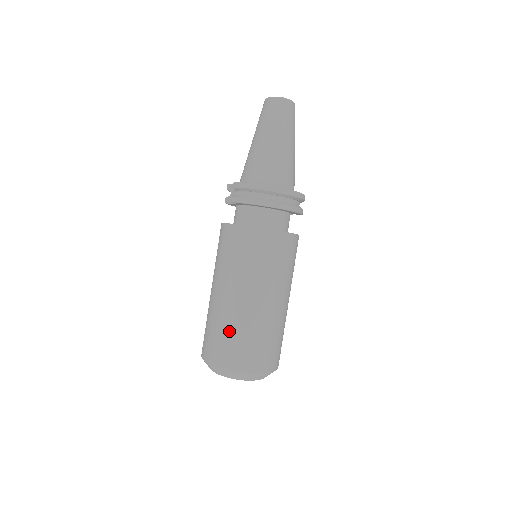
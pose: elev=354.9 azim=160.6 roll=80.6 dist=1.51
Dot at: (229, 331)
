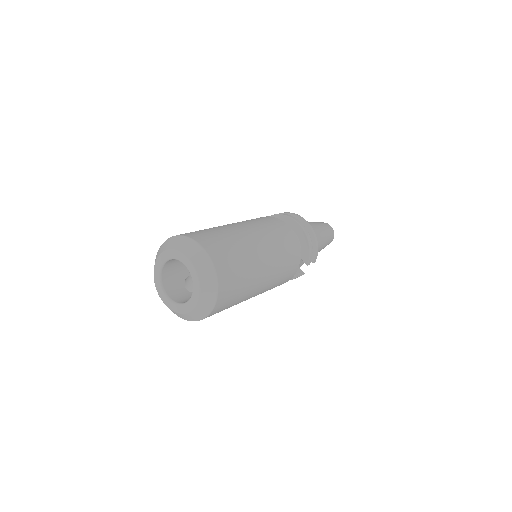
Dot at: (210, 229)
